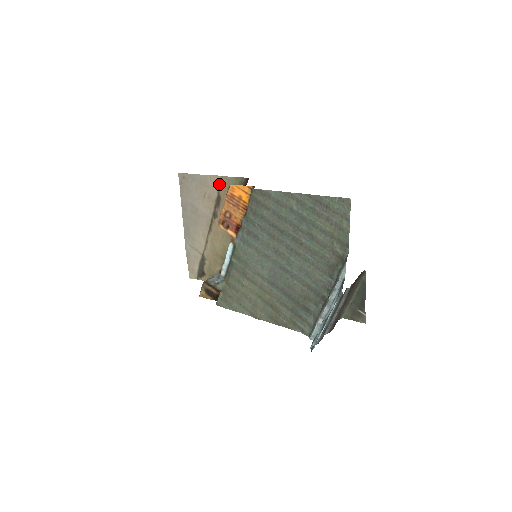
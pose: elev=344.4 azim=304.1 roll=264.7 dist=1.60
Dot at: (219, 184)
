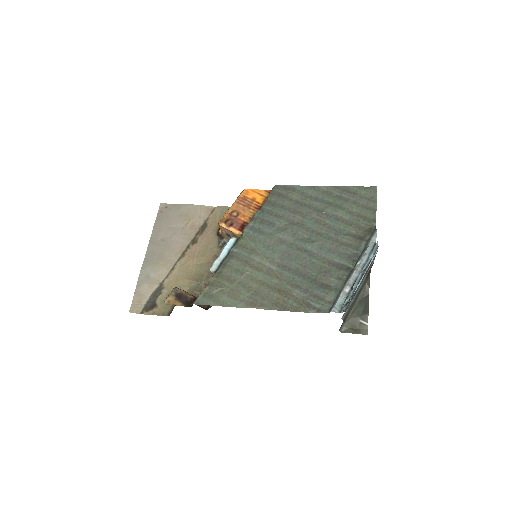
Dot at: (209, 213)
